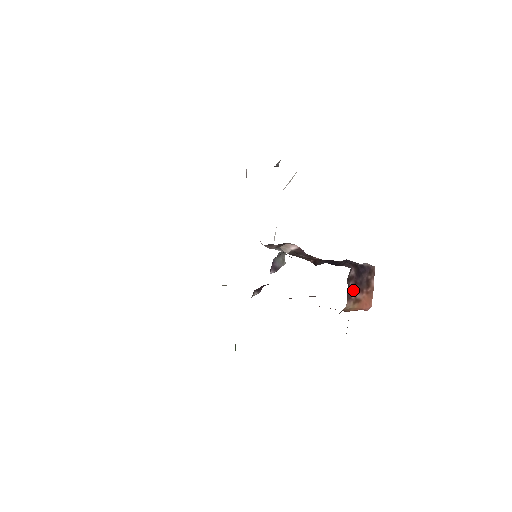
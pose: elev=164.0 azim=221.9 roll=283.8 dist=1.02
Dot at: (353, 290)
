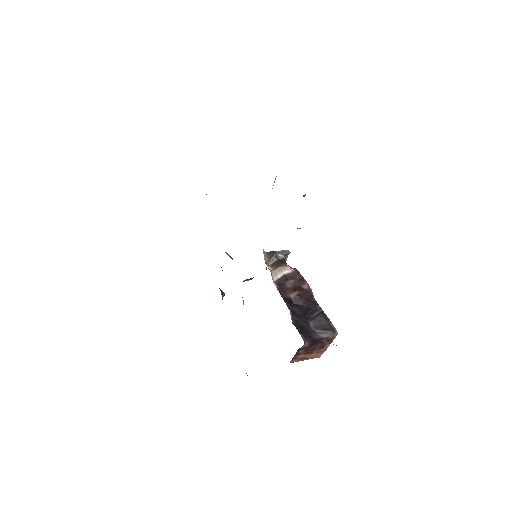
Dot at: (301, 354)
